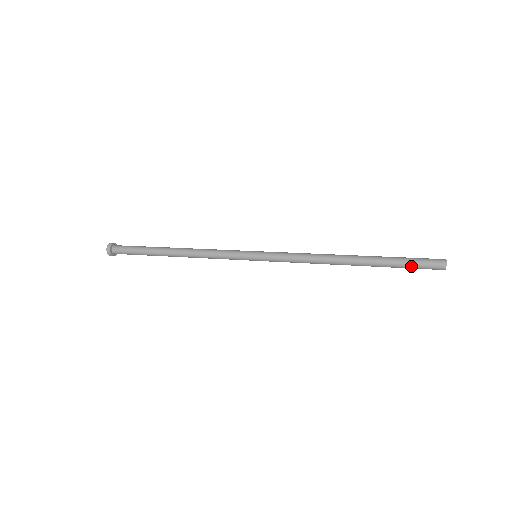
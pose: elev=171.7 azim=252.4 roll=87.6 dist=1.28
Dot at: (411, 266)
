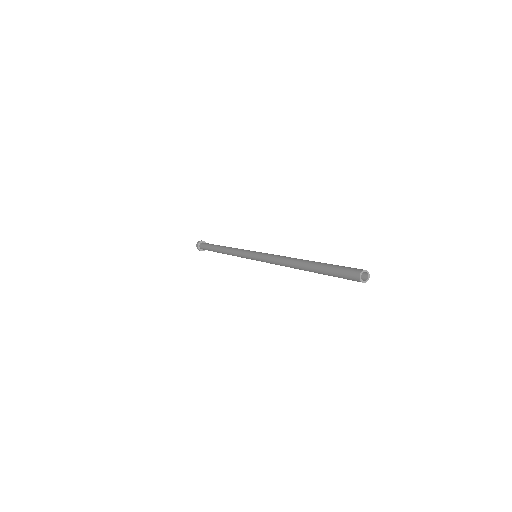
Dot at: (335, 273)
